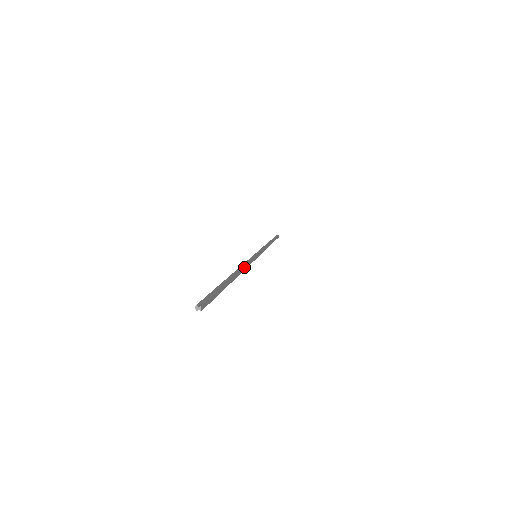
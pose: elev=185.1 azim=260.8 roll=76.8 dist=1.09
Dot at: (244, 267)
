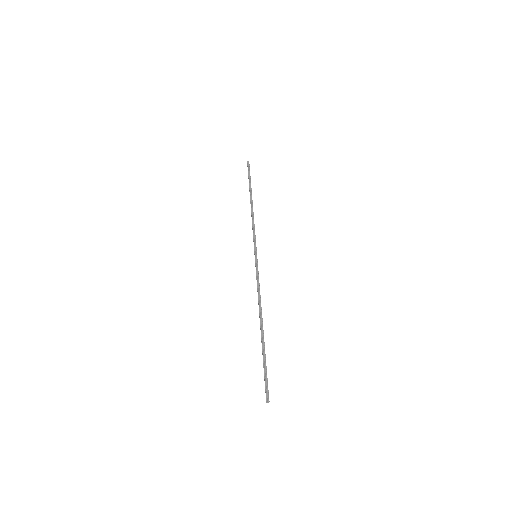
Dot at: occluded
